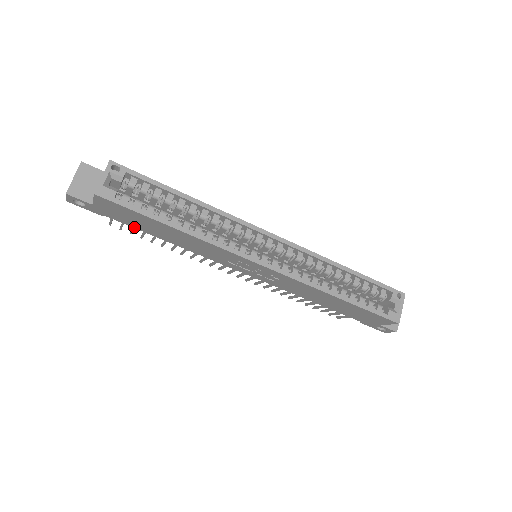
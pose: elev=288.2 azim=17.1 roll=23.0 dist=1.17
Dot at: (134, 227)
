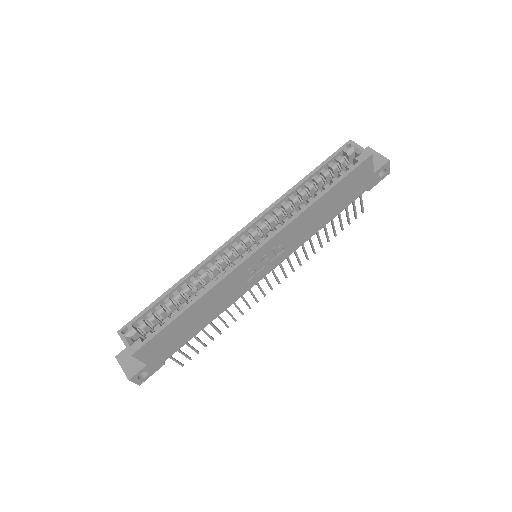
Dot at: (184, 344)
